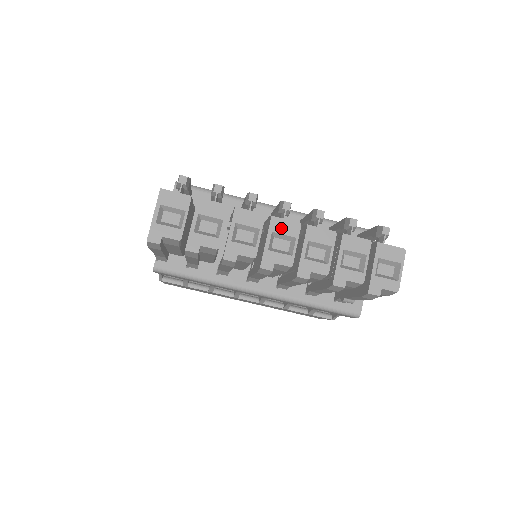
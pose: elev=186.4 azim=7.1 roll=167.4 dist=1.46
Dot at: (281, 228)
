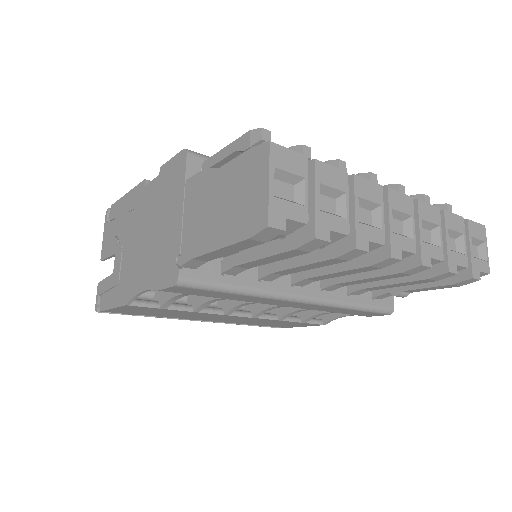
Dot at: (398, 204)
